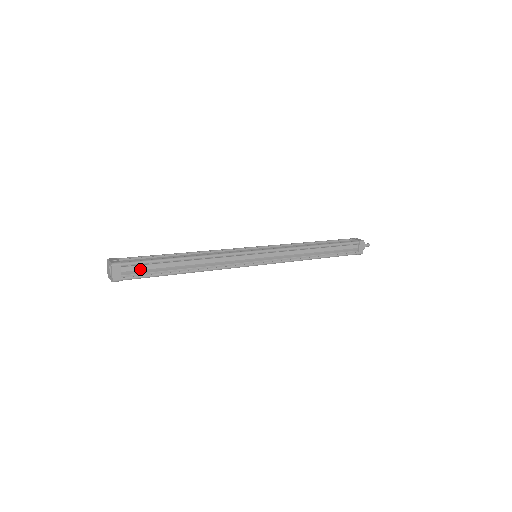
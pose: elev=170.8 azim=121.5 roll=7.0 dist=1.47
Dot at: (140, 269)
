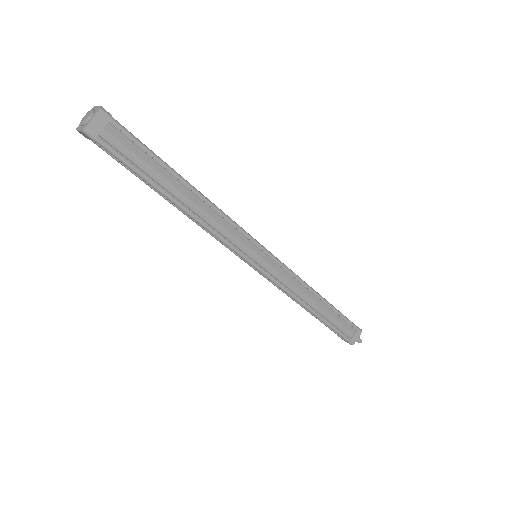
Dot at: occluded
